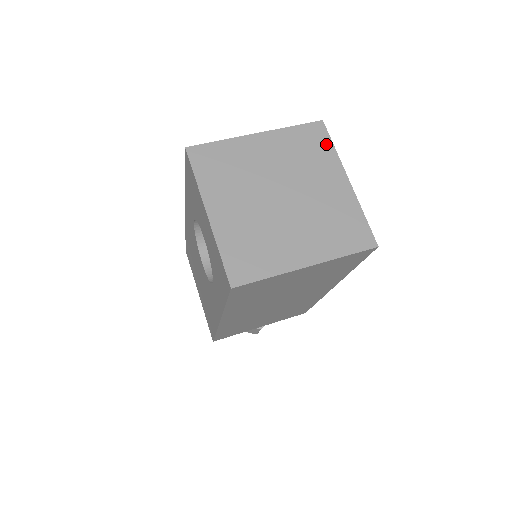
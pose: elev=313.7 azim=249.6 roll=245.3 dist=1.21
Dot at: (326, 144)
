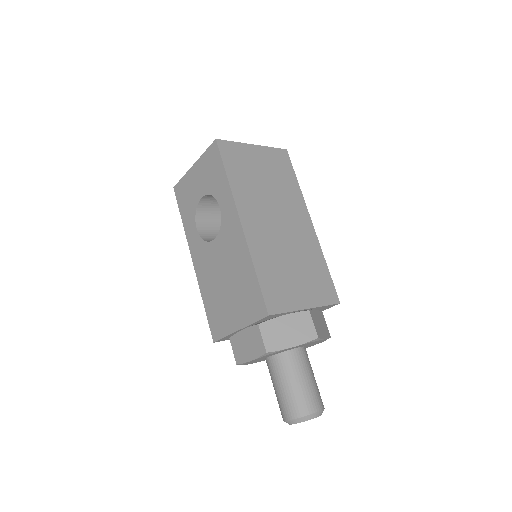
Dot at: occluded
